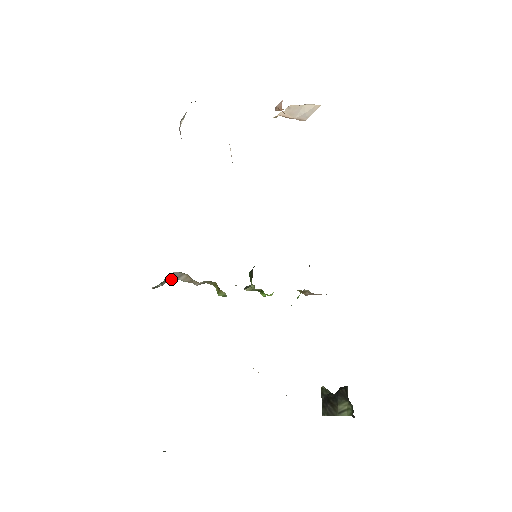
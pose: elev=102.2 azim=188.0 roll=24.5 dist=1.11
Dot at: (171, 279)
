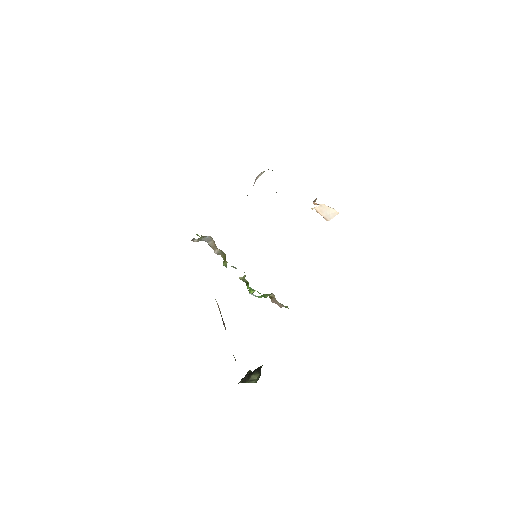
Dot at: occluded
